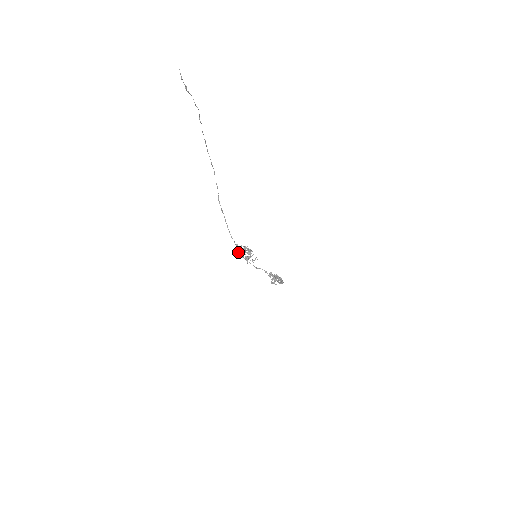
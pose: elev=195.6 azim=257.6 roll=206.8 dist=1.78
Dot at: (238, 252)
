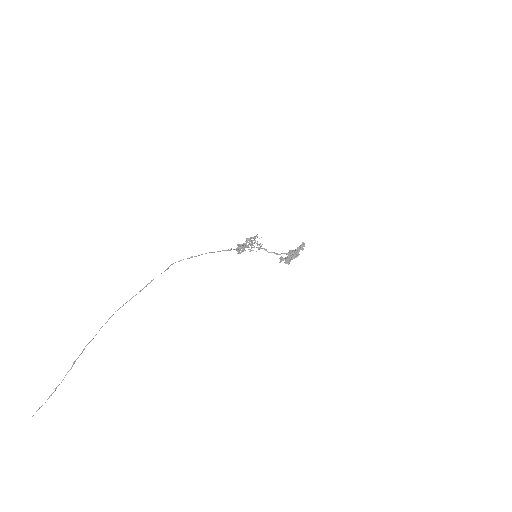
Dot at: occluded
